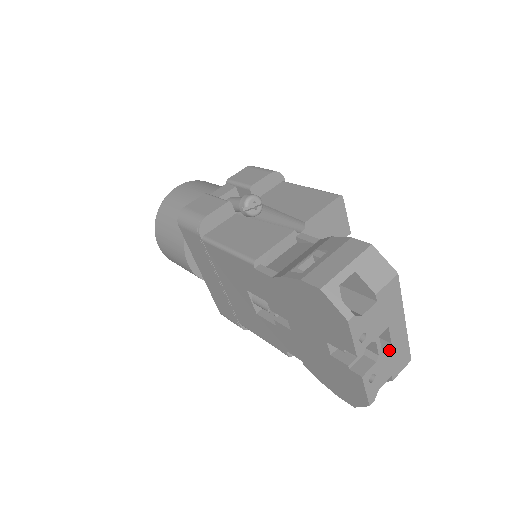
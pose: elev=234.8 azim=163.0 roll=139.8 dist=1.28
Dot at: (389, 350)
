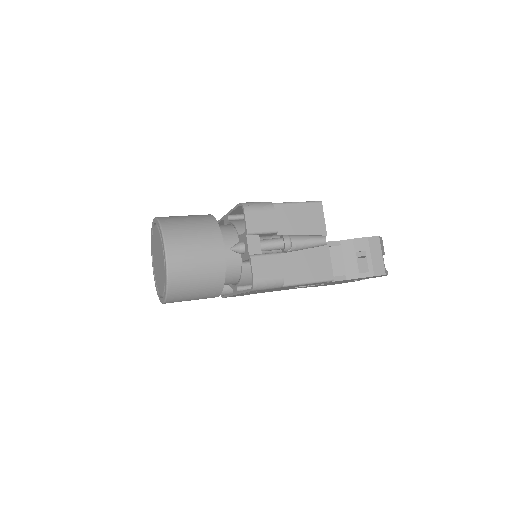
Dot at: occluded
